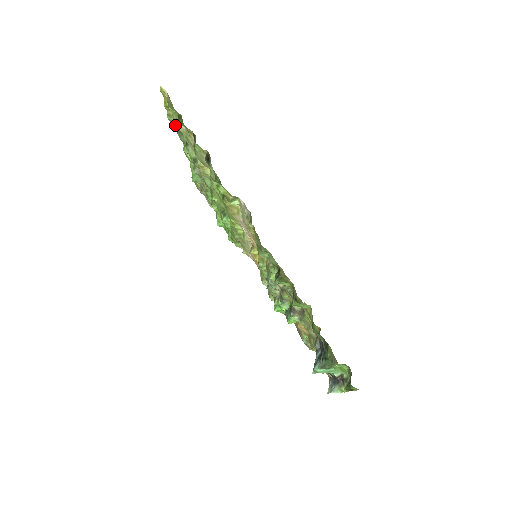
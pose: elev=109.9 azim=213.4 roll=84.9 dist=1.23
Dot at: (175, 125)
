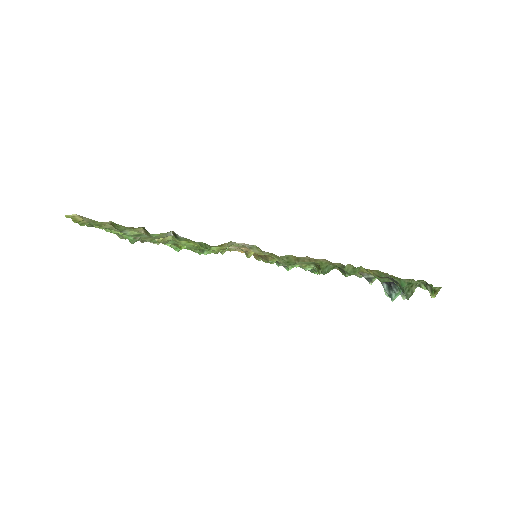
Dot at: occluded
